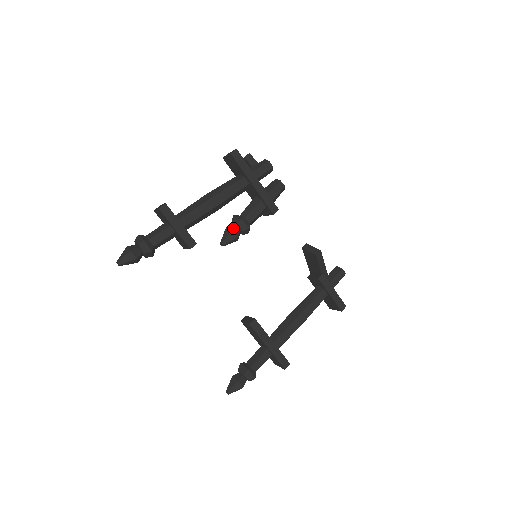
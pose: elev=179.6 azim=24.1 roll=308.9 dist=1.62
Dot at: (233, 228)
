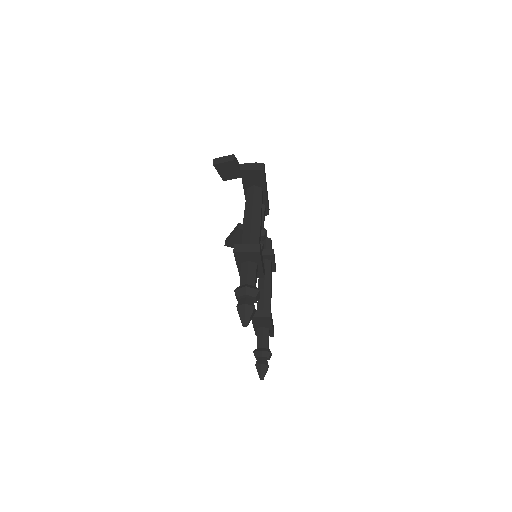
Dot at: (262, 241)
